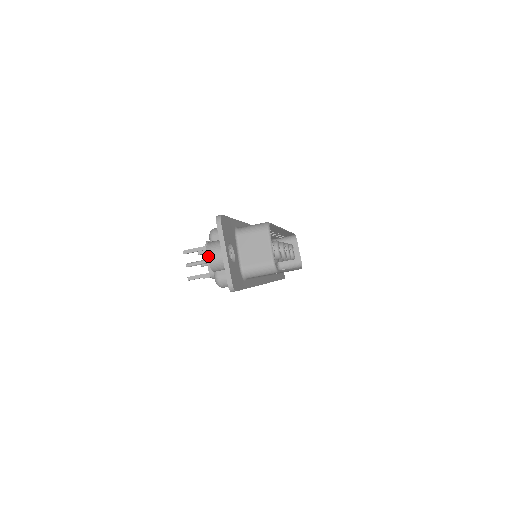
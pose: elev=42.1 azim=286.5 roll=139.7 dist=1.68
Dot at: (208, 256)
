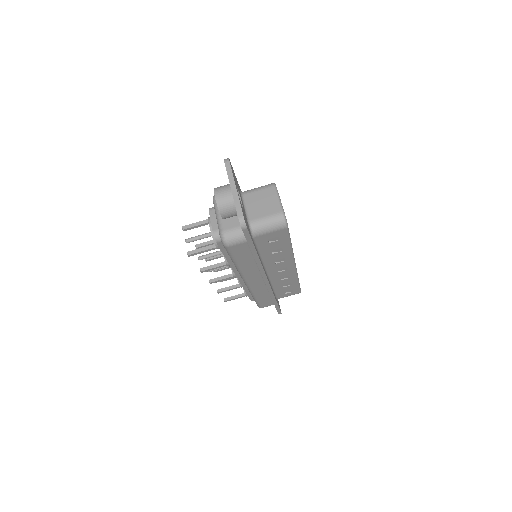
Dot at: (216, 195)
